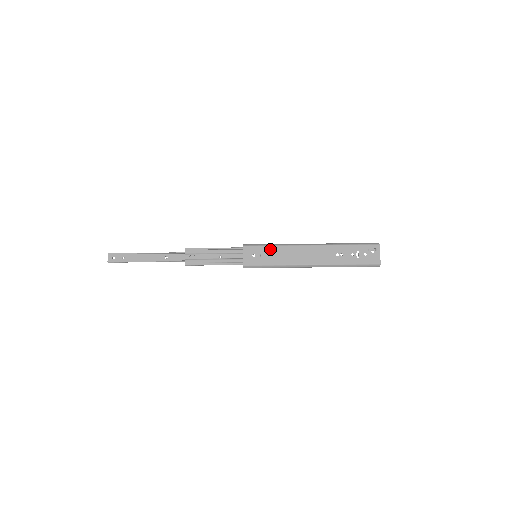
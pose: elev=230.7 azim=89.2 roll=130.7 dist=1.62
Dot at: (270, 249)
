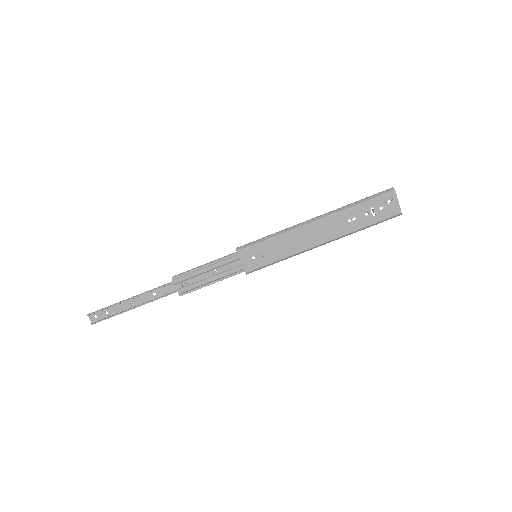
Dot at: (270, 244)
